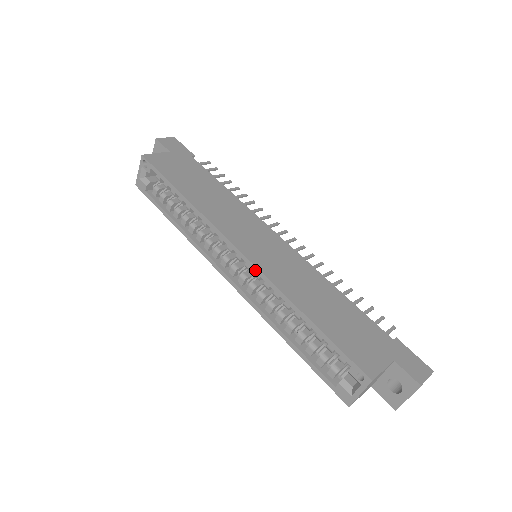
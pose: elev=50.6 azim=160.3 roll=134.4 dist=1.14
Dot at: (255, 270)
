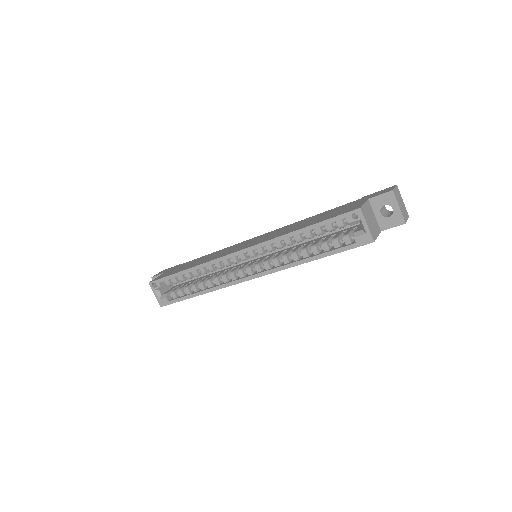
Dot at: (255, 248)
